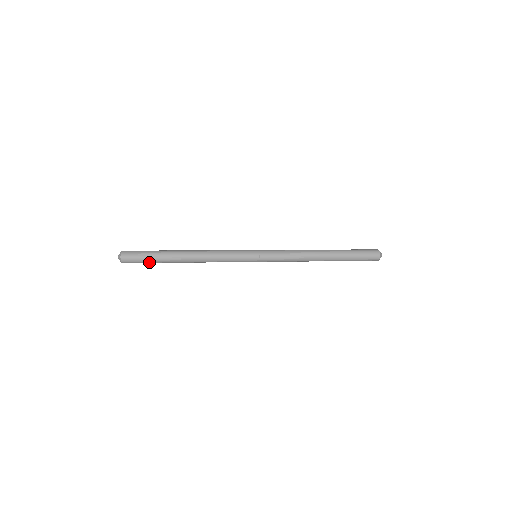
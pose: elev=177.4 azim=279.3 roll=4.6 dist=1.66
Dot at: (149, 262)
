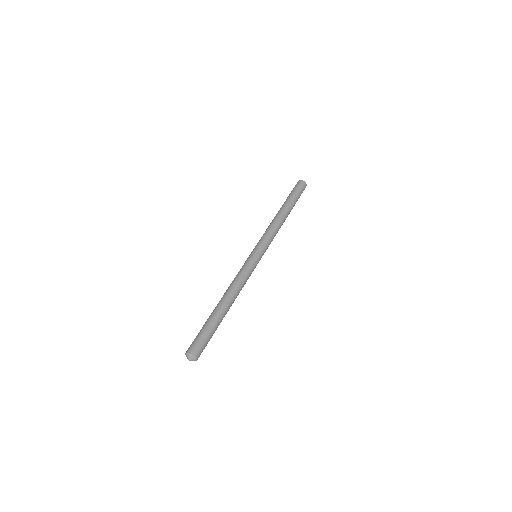
Dot at: occluded
